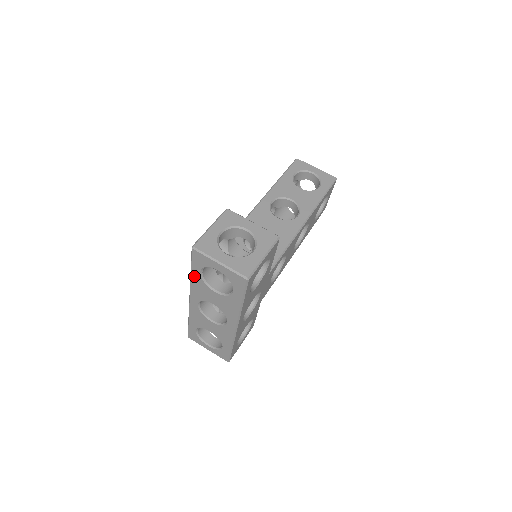
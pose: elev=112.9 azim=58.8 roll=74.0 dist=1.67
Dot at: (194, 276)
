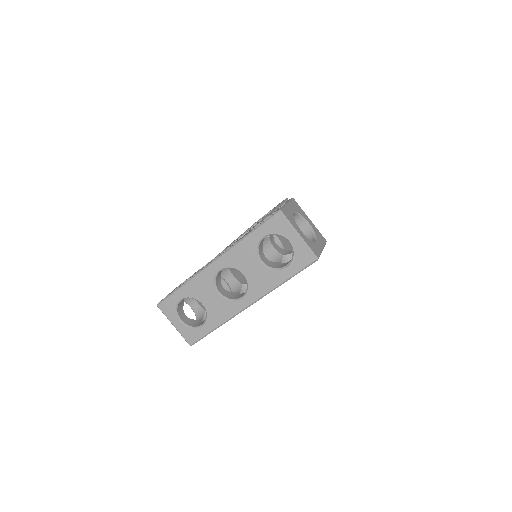
Dot at: (249, 239)
